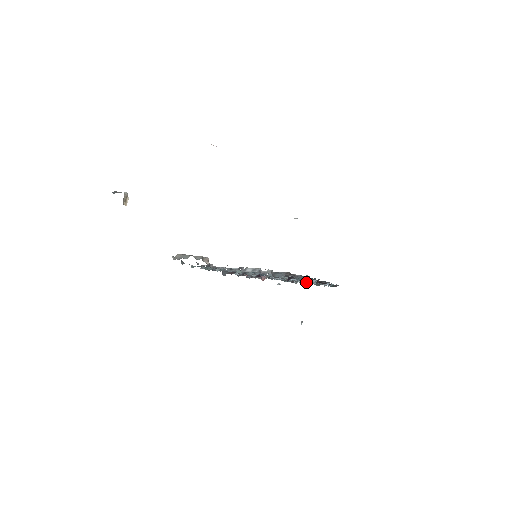
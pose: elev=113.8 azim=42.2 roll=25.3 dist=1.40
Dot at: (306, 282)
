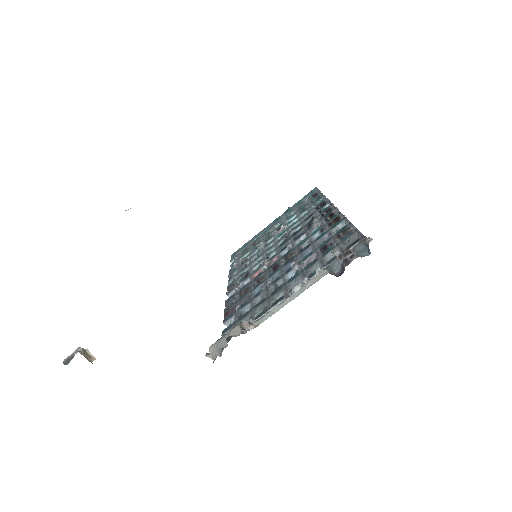
Dot at: occluded
